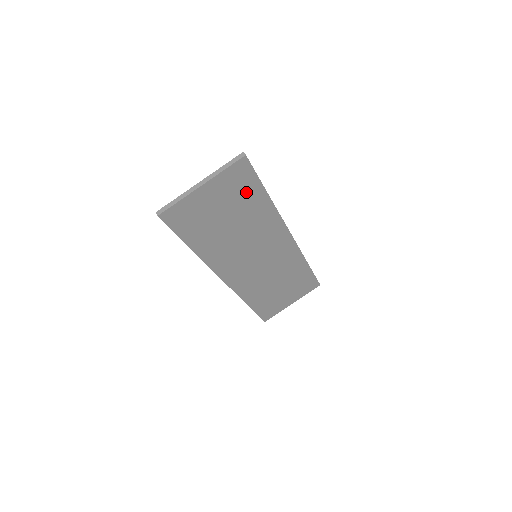
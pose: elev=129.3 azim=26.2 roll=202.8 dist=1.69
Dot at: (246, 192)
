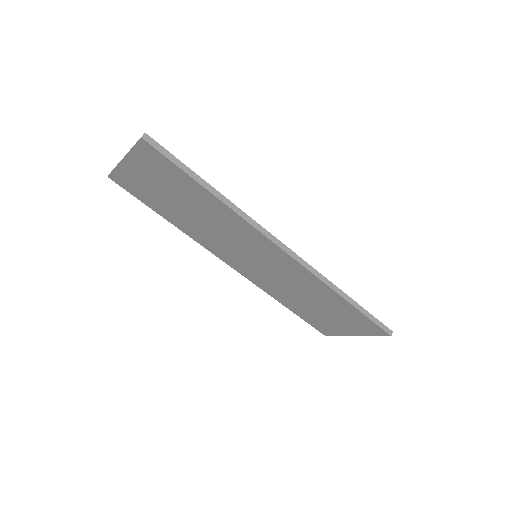
Dot at: (178, 180)
